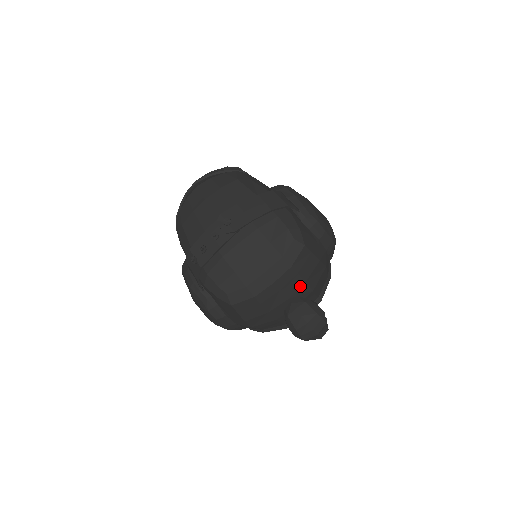
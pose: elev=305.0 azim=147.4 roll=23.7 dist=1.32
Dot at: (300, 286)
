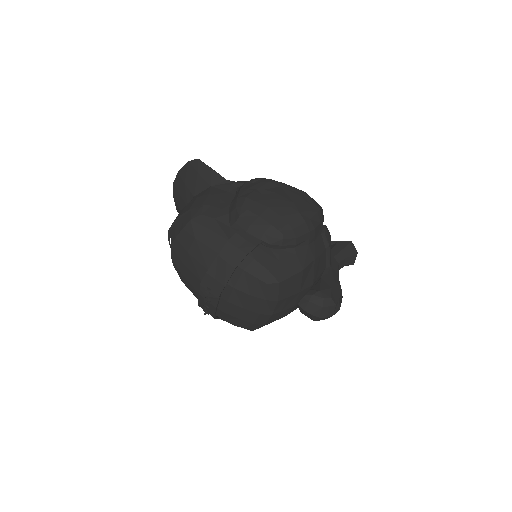
Dot at: (297, 296)
